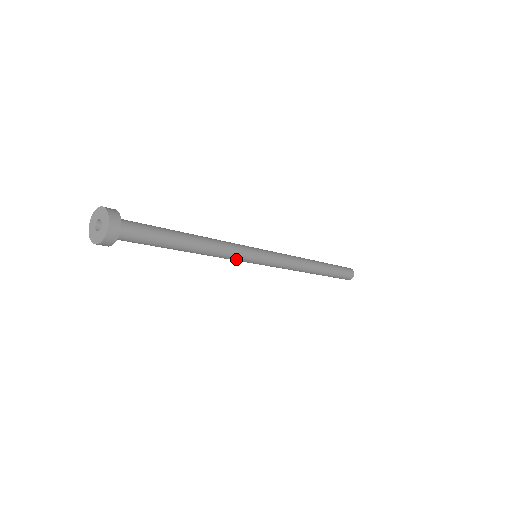
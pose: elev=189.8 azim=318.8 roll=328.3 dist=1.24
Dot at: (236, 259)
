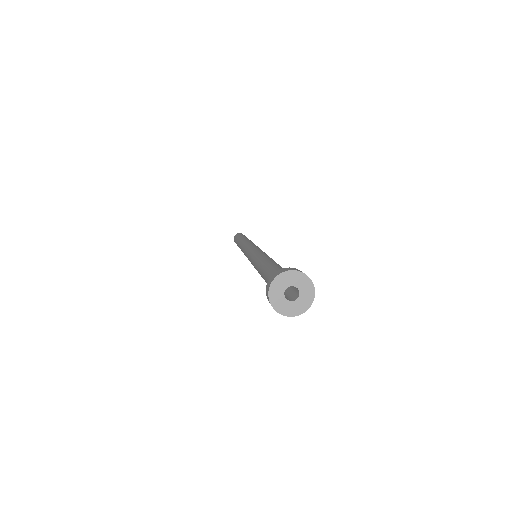
Dot at: occluded
